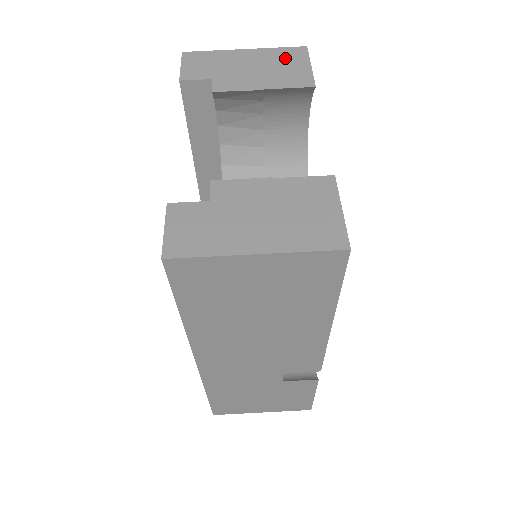
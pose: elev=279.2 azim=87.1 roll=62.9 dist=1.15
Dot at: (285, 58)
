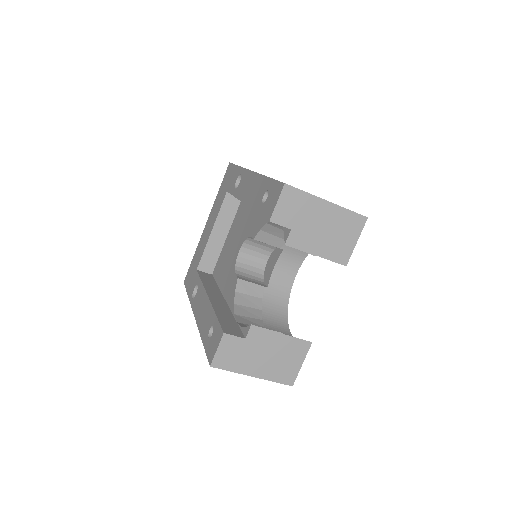
Dot at: (347, 226)
